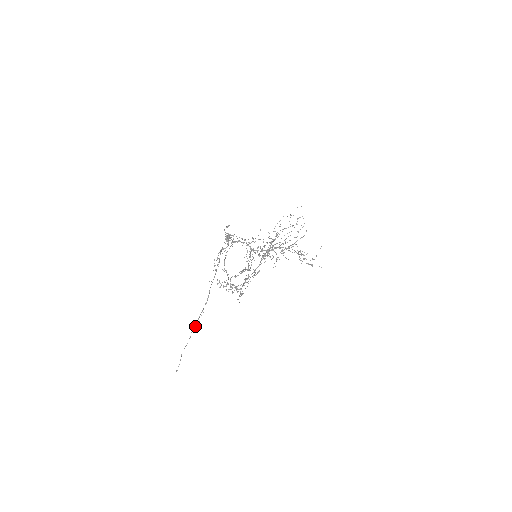
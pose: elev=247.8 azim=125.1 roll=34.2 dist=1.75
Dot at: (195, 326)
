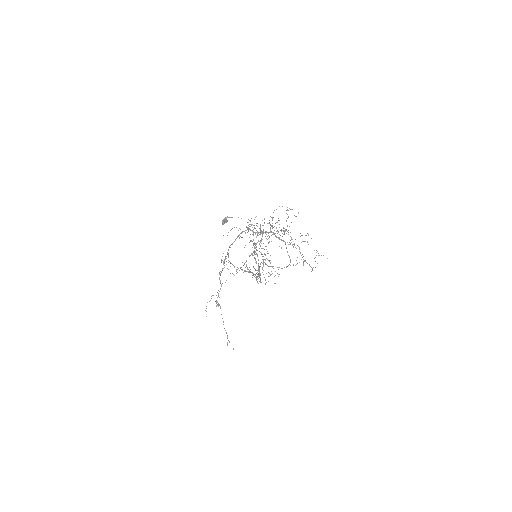
Dot at: occluded
